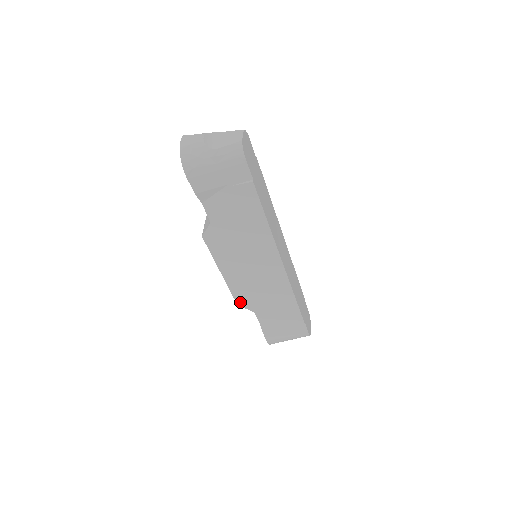
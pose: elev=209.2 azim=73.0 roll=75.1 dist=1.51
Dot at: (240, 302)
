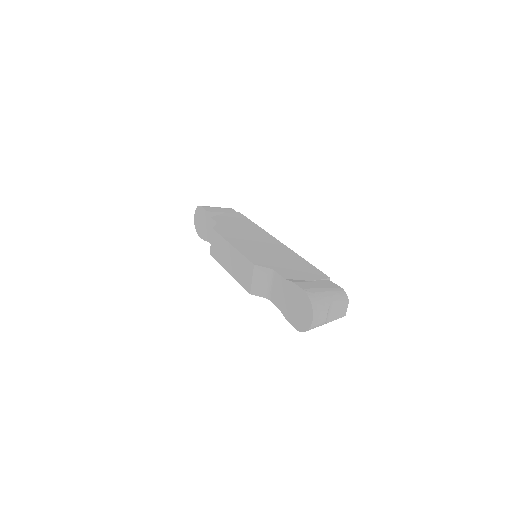
Dot at: occluded
